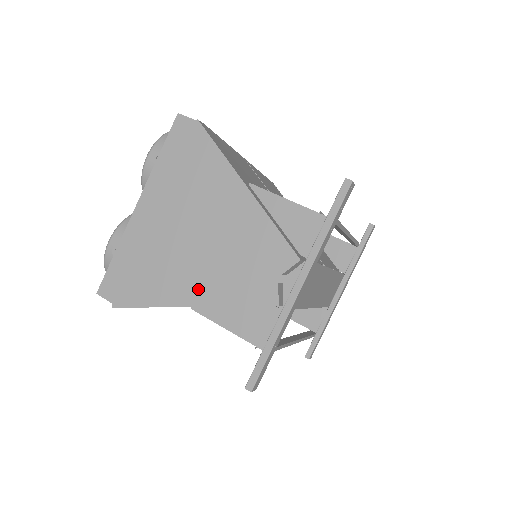
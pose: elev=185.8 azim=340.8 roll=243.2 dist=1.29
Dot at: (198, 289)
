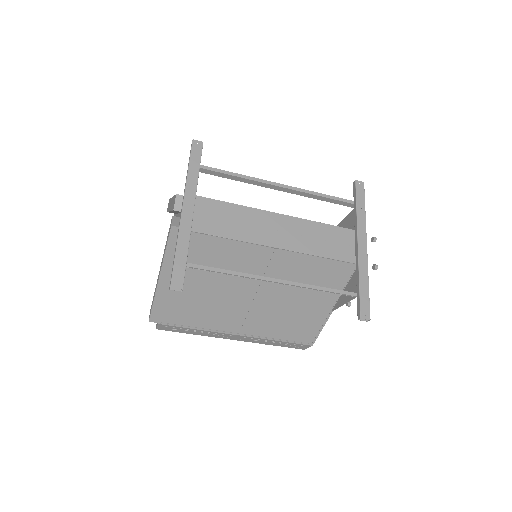
Dot at: occluded
